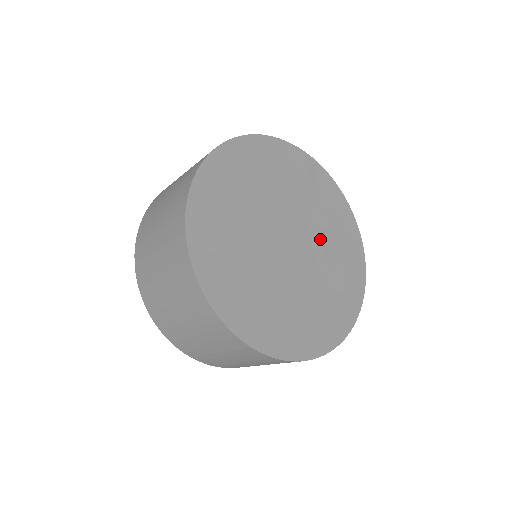
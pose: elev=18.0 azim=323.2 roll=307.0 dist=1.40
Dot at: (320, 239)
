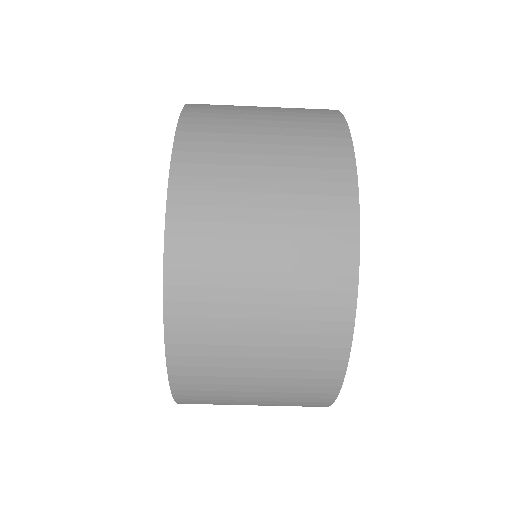
Dot at: occluded
